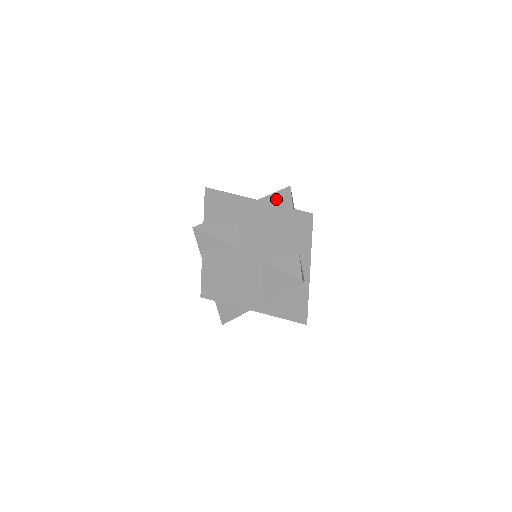
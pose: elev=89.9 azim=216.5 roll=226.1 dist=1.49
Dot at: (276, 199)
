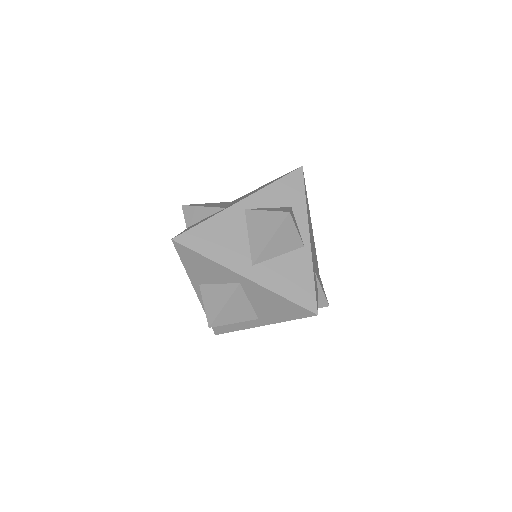
Dot at: occluded
